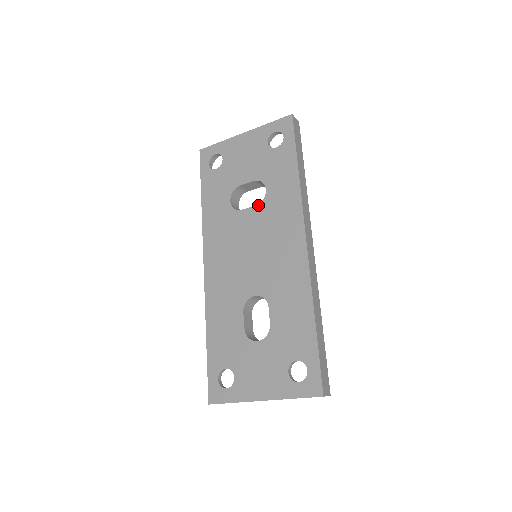
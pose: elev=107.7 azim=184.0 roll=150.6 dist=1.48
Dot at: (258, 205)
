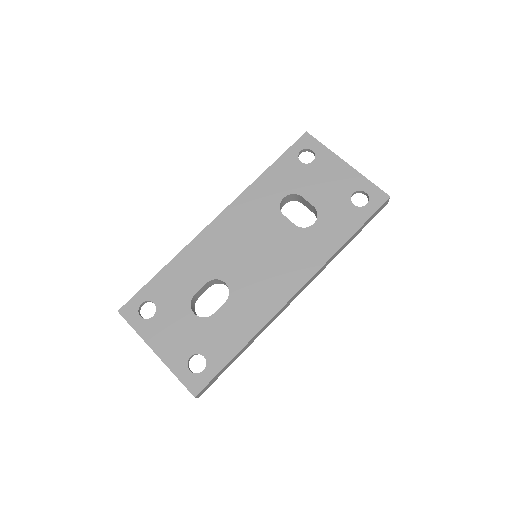
Dot at: (297, 227)
